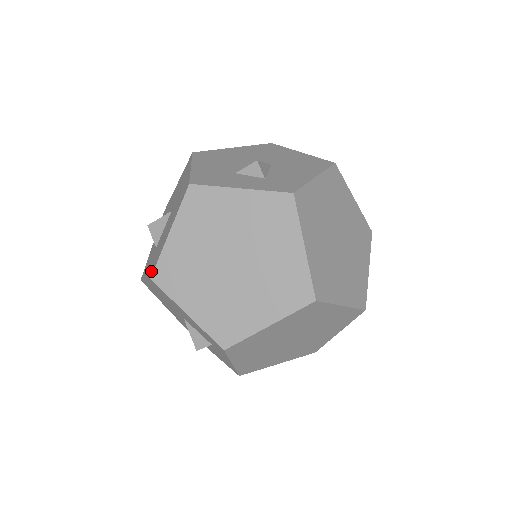
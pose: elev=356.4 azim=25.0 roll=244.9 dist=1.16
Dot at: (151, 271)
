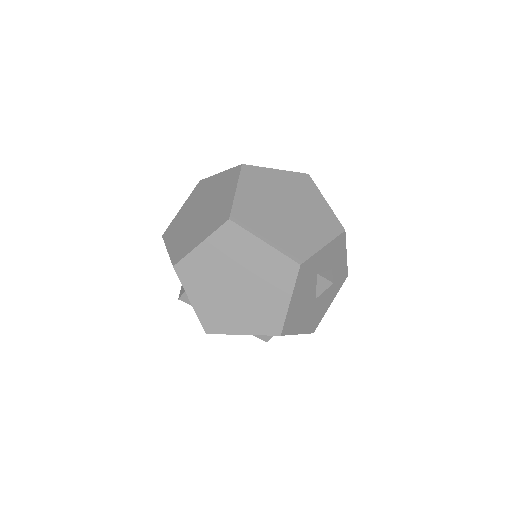
Dot at: occluded
